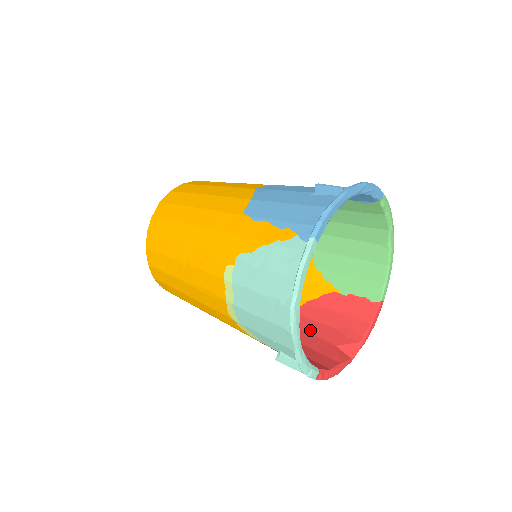
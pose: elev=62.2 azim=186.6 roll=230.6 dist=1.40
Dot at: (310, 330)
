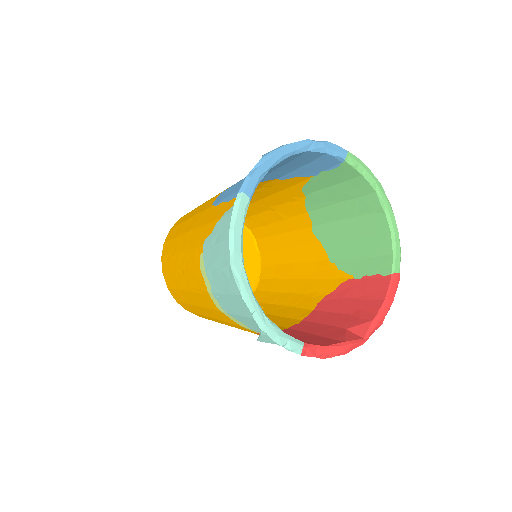
Dot at: (324, 321)
